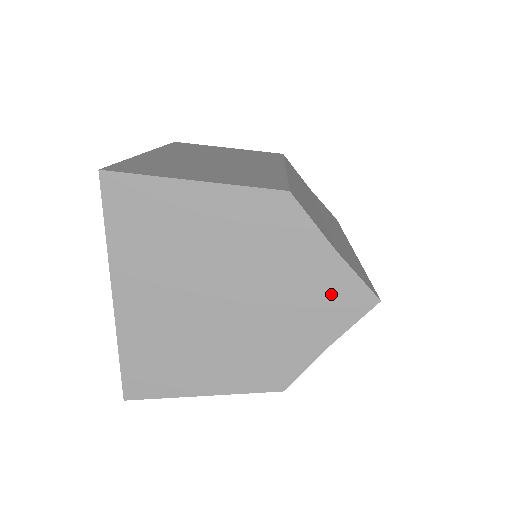
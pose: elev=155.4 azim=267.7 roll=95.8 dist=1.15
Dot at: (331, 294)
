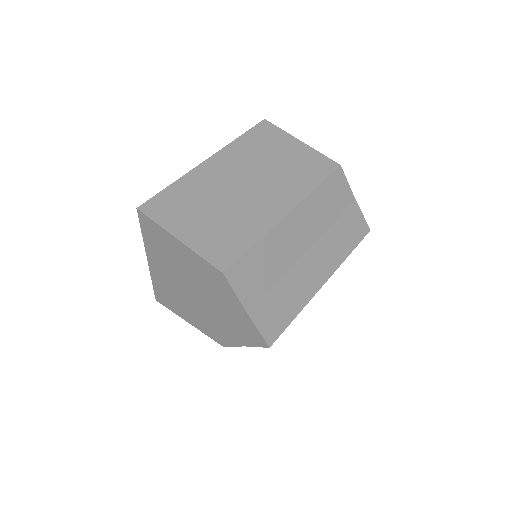
Dot at: (245, 328)
